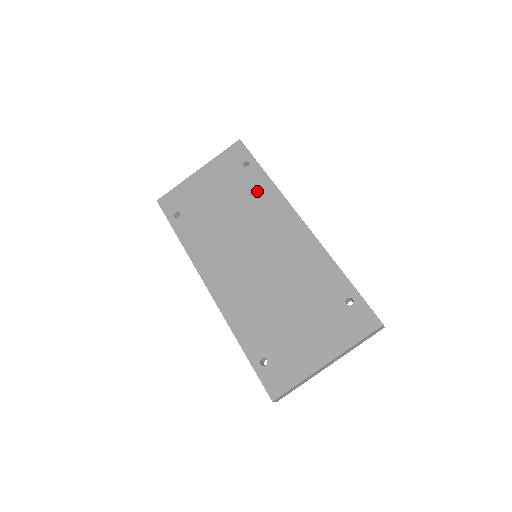
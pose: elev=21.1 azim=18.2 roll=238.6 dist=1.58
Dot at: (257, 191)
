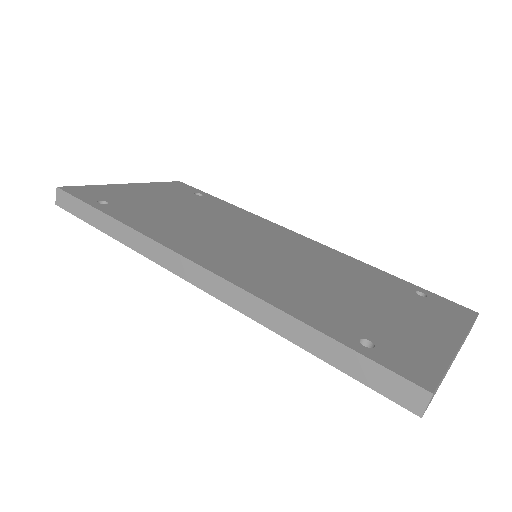
Dot at: (227, 210)
